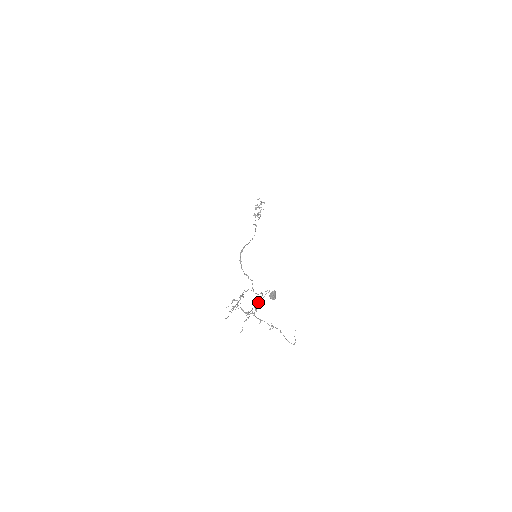
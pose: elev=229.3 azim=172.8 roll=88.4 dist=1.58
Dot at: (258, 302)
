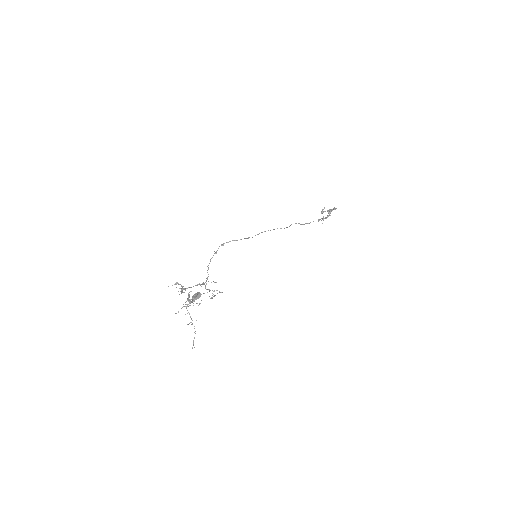
Dot at: occluded
